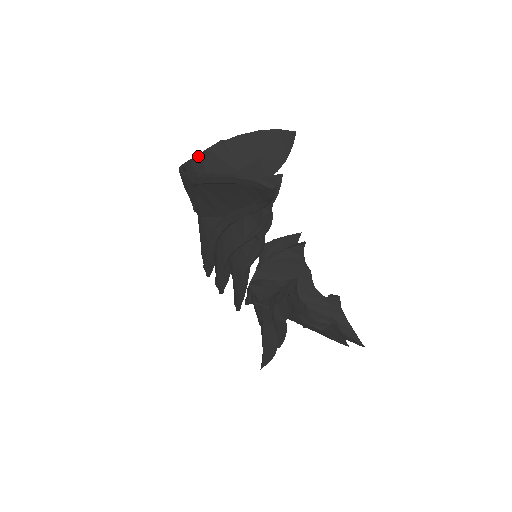
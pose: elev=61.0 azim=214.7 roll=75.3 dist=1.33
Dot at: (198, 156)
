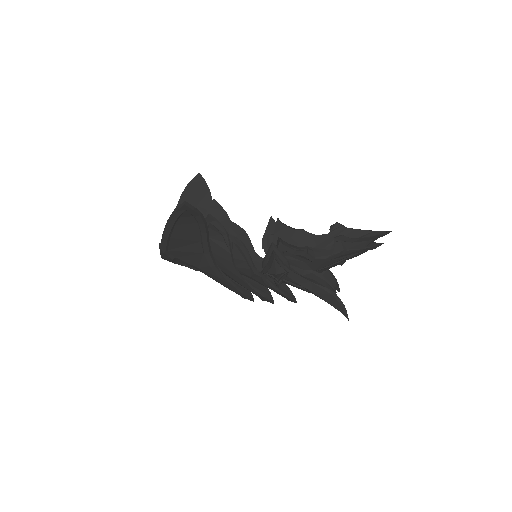
Dot at: occluded
